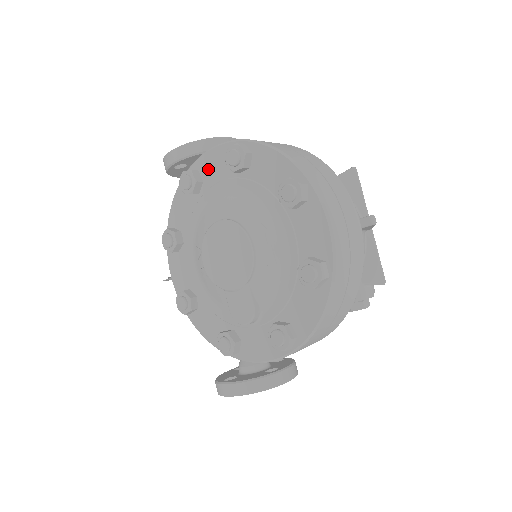
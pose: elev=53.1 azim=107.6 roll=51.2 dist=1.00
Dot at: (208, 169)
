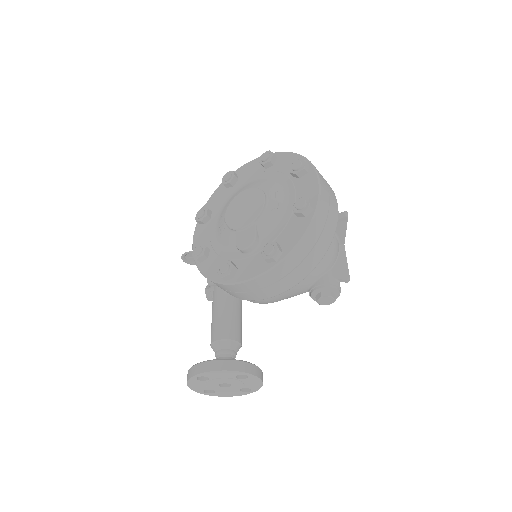
Dot at: (244, 172)
